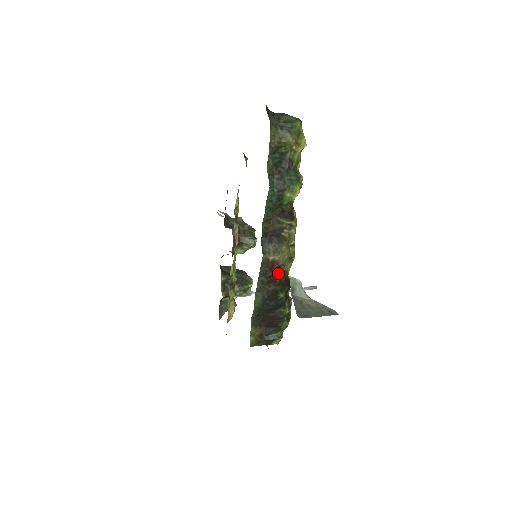
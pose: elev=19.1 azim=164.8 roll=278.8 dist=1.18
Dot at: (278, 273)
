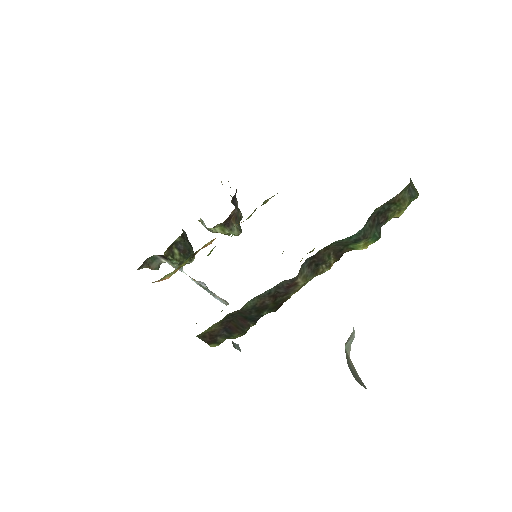
Dot at: (285, 294)
